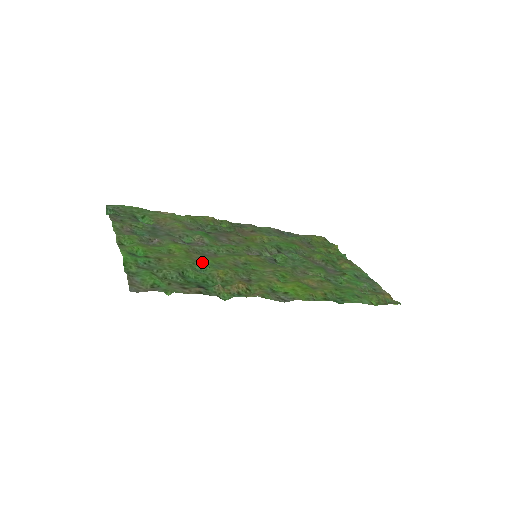
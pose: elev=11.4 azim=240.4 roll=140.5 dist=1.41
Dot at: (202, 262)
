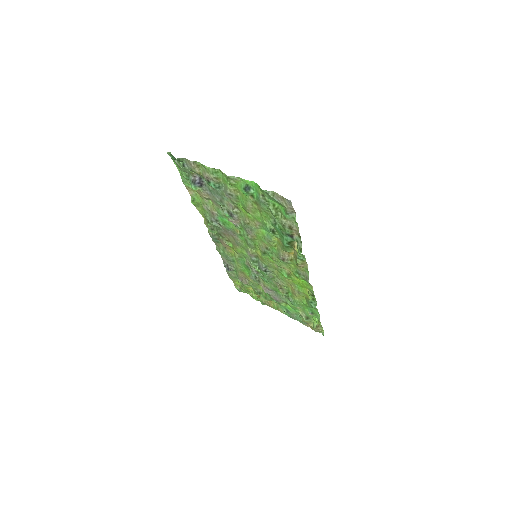
Dot at: (264, 228)
